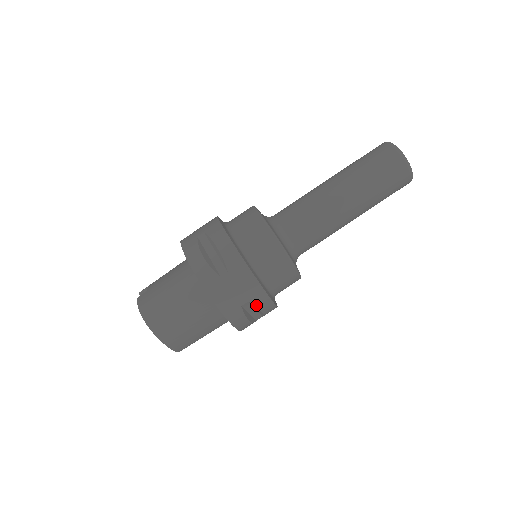
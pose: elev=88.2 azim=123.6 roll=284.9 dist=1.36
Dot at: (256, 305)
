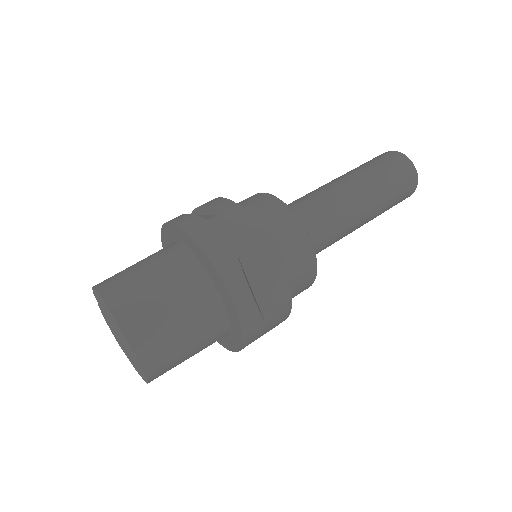
Dot at: (258, 258)
